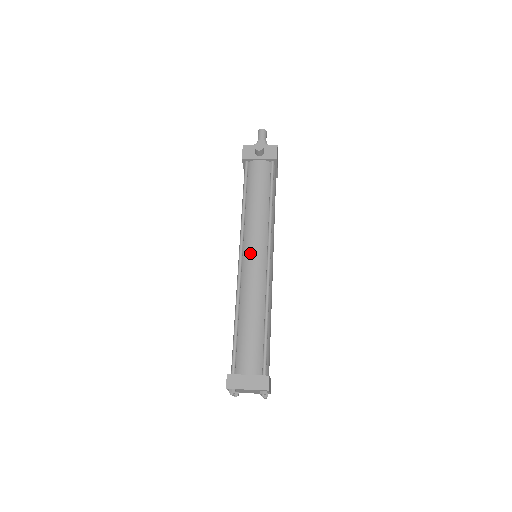
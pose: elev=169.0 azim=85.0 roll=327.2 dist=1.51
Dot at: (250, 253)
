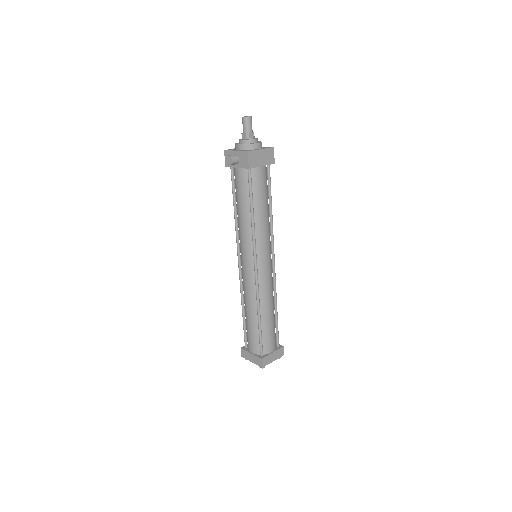
Dot at: (242, 263)
